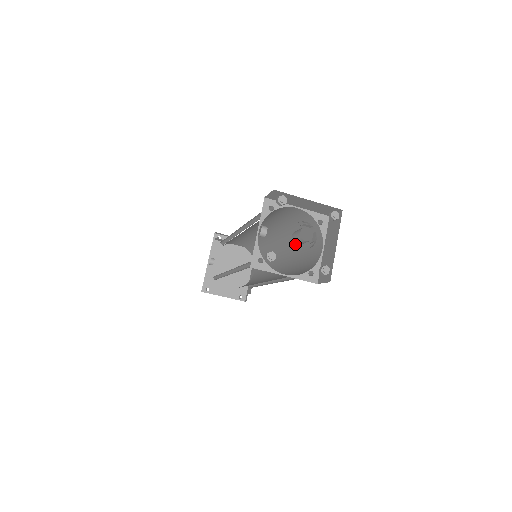
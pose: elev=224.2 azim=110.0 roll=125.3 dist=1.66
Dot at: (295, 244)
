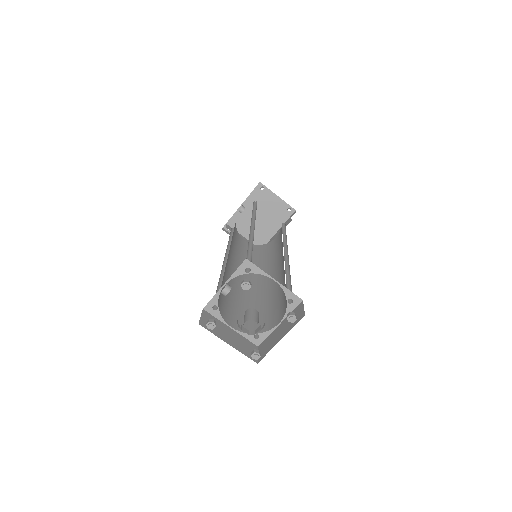
Dot at: occluded
